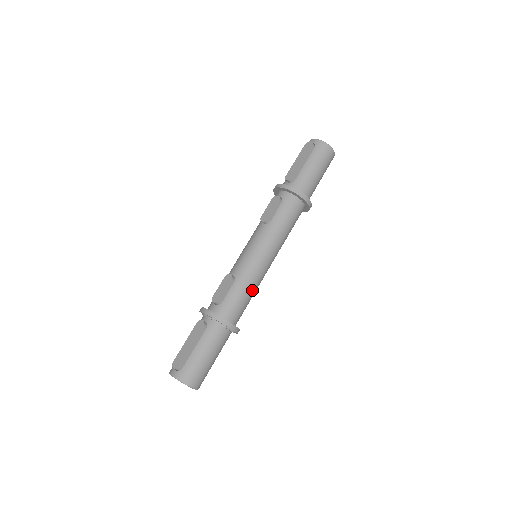
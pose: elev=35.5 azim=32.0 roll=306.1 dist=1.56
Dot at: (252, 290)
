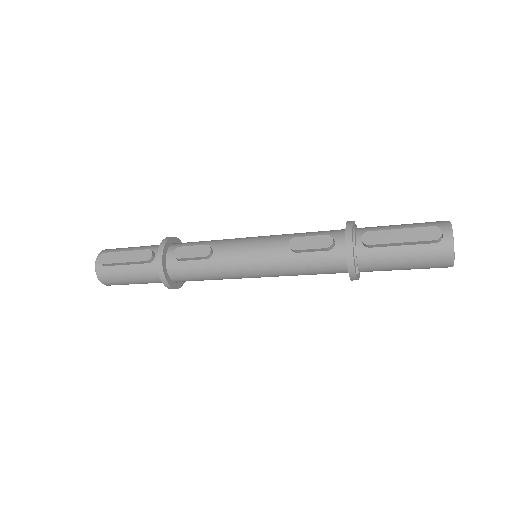
Dot at: (217, 279)
